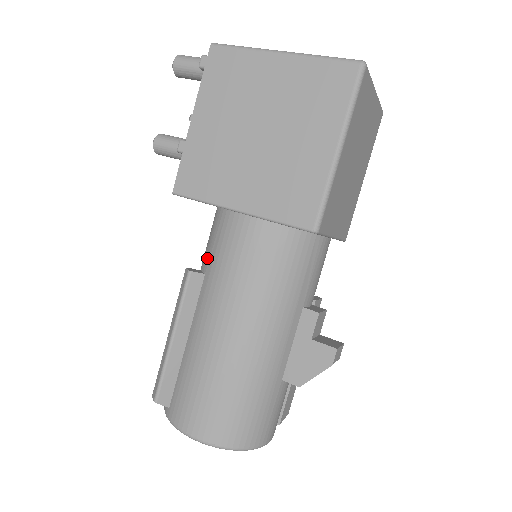
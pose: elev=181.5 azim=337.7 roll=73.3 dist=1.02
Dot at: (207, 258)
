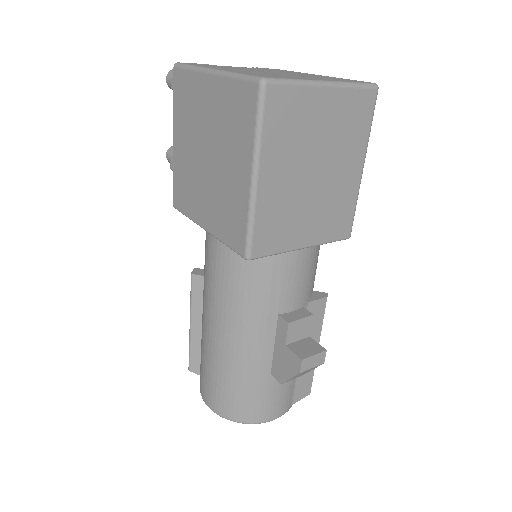
Dot at: occluded
